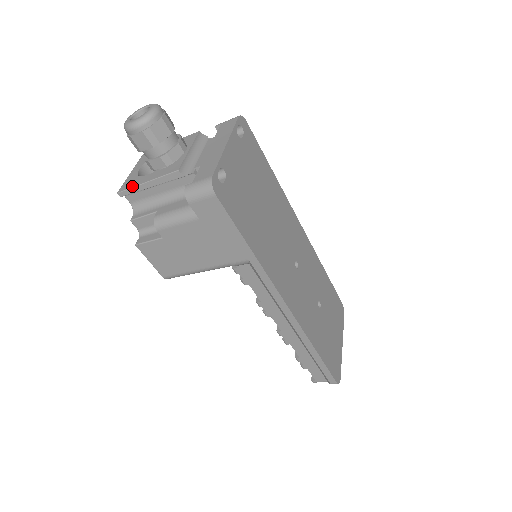
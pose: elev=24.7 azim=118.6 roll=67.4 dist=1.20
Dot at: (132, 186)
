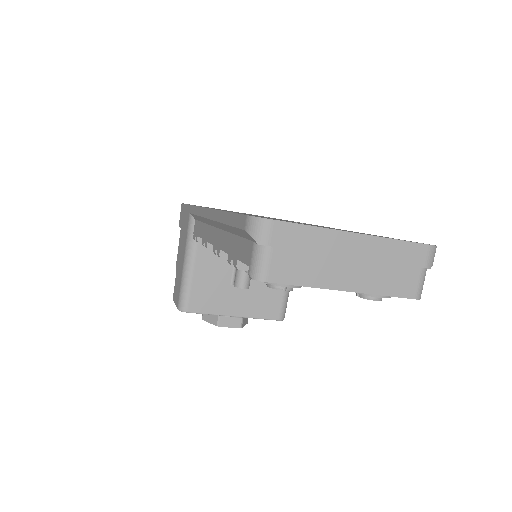
Dot at: occluded
